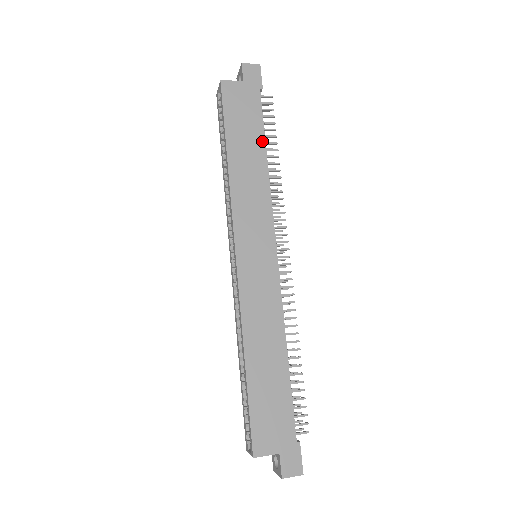
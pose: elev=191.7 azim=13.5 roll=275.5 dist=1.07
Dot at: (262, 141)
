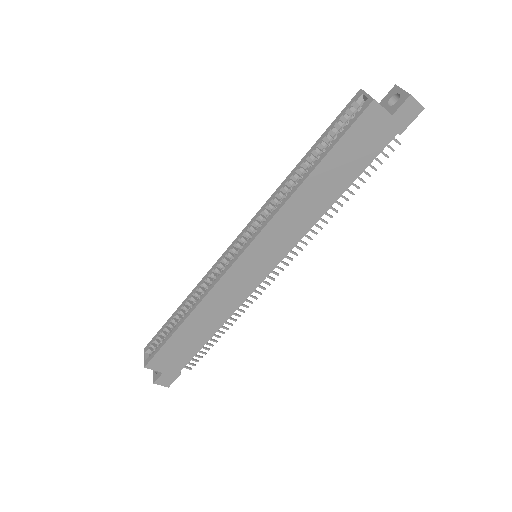
Dot at: (348, 183)
